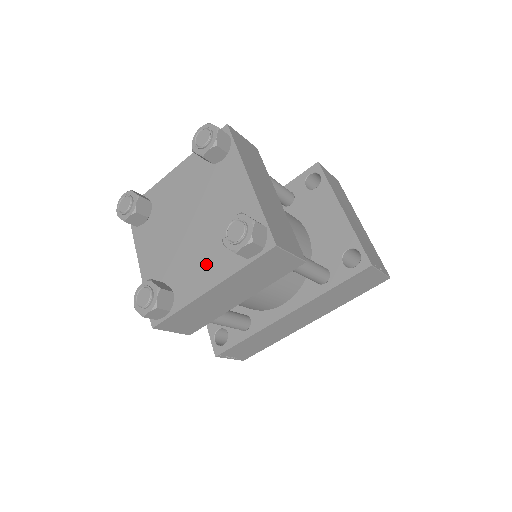
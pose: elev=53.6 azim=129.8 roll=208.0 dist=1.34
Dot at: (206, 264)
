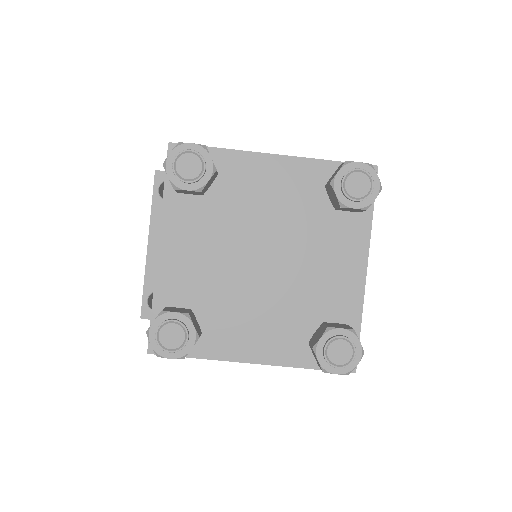
Dot at: (262, 329)
